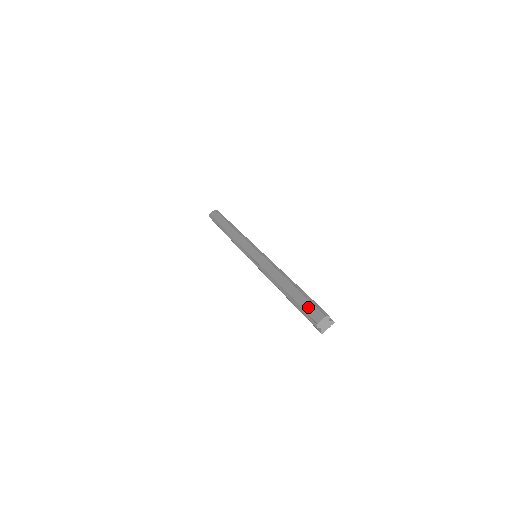
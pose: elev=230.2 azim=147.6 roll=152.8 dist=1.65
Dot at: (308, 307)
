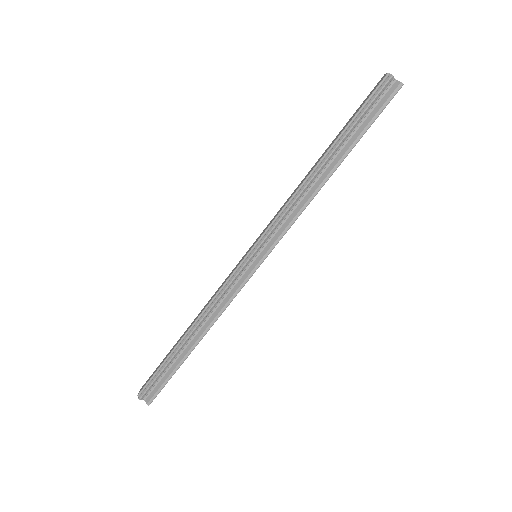
Dot at: (363, 102)
